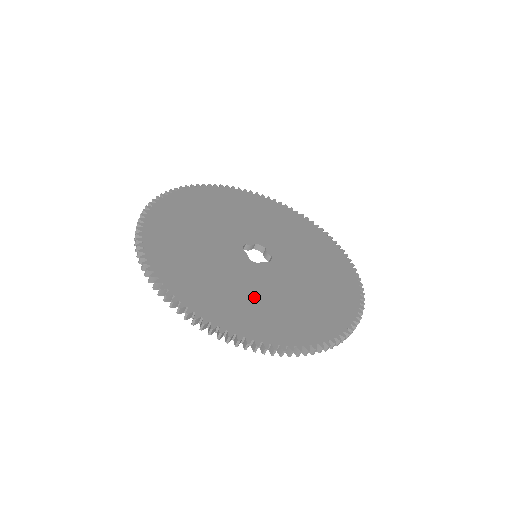
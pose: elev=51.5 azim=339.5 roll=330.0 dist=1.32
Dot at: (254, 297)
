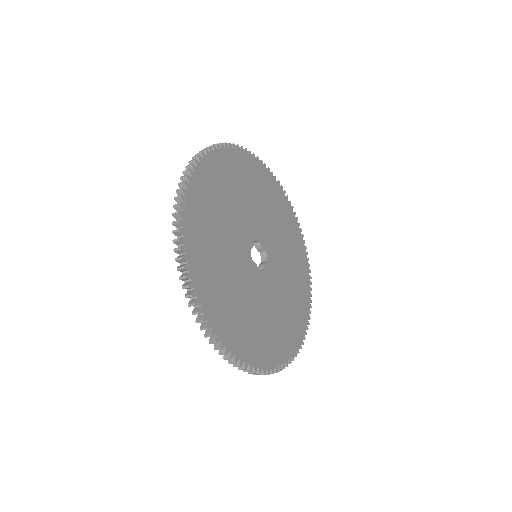
Dot at: (275, 315)
